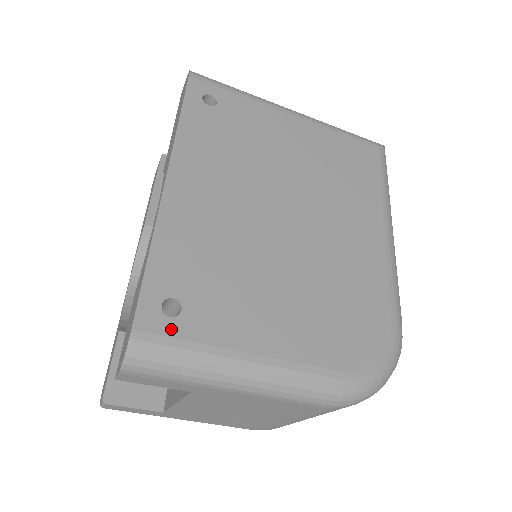
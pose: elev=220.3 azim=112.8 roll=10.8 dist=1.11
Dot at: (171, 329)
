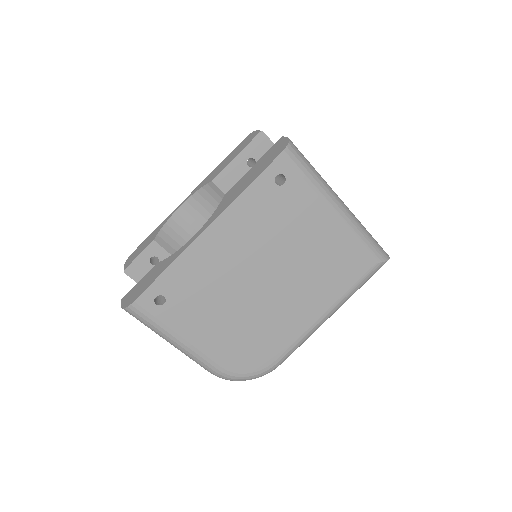
Dot at: (153, 310)
